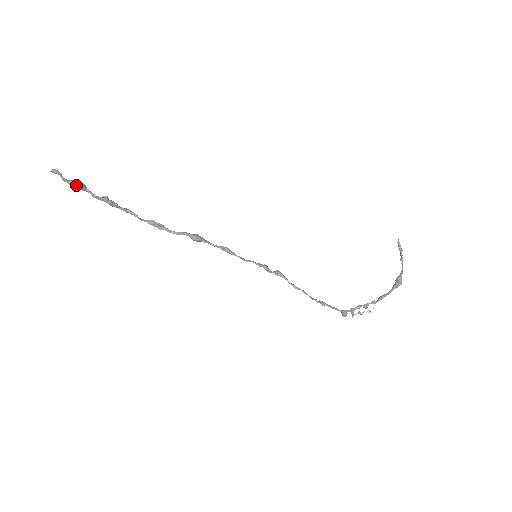
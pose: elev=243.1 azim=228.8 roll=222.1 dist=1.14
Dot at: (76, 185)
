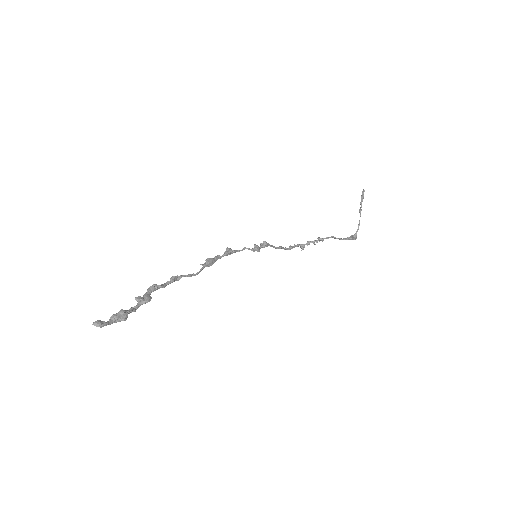
Dot at: occluded
